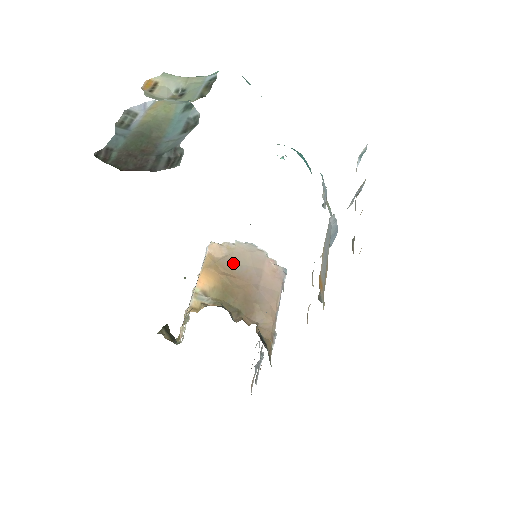
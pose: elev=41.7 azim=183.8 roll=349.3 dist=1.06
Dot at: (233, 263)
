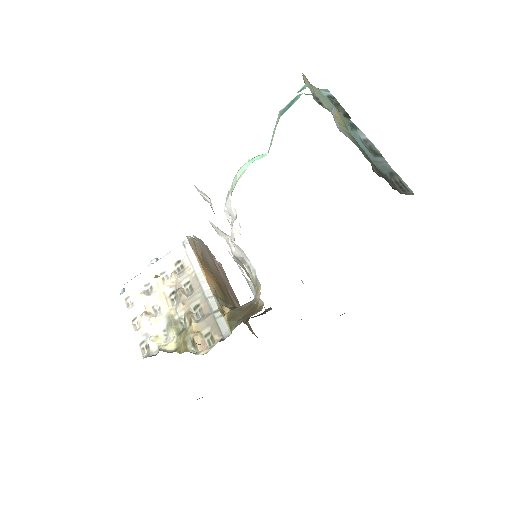
Dot at: (206, 260)
